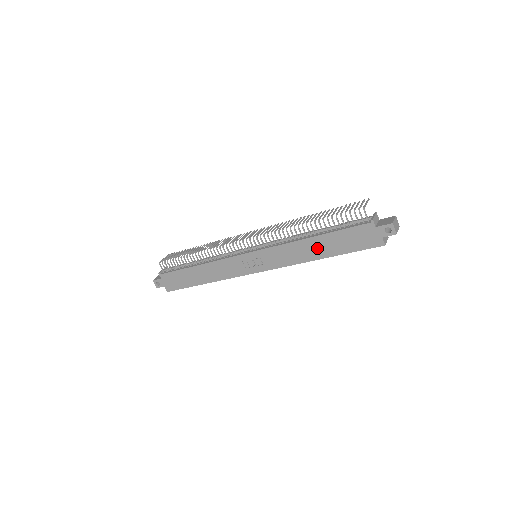
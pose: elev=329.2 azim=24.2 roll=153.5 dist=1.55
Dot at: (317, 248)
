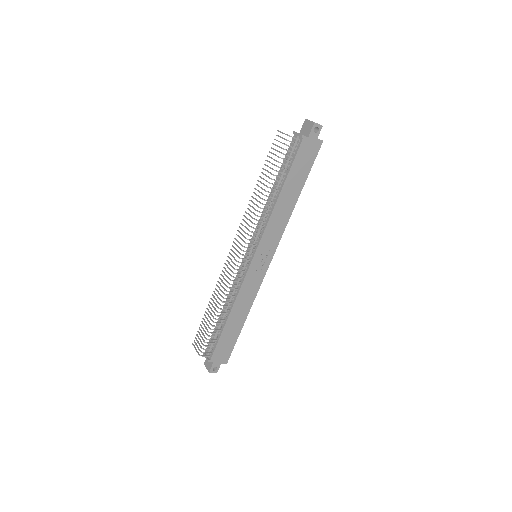
Dot at: (289, 196)
